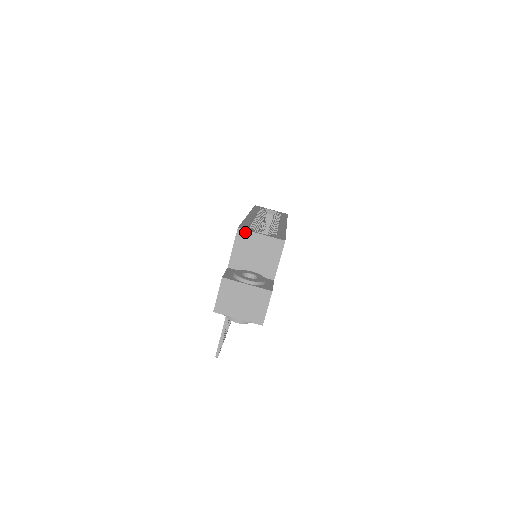
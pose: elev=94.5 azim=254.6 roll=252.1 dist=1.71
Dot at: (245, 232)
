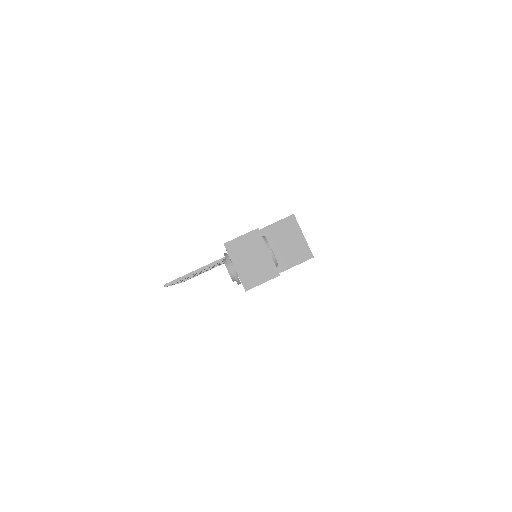
Dot at: (295, 222)
